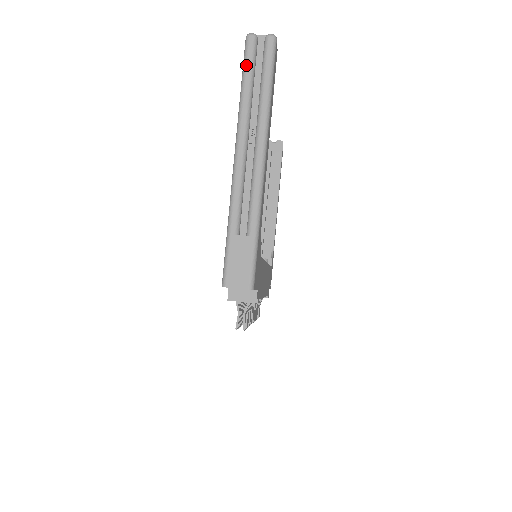
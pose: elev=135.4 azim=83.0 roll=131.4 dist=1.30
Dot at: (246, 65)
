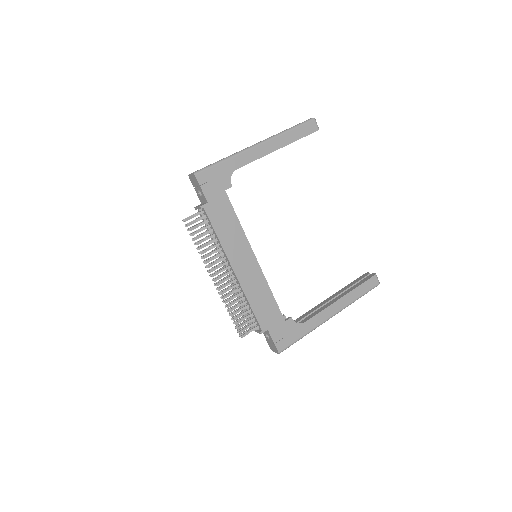
Dot at: occluded
